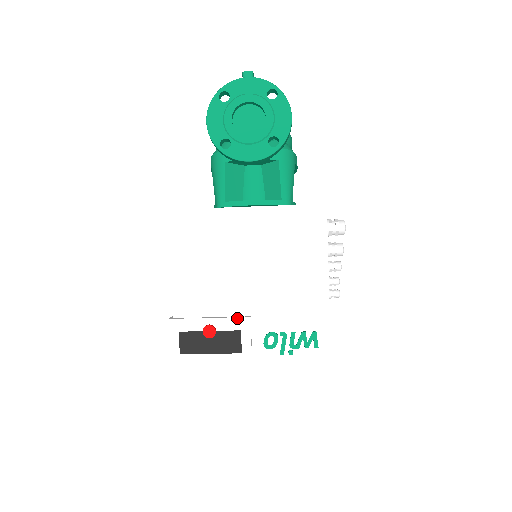
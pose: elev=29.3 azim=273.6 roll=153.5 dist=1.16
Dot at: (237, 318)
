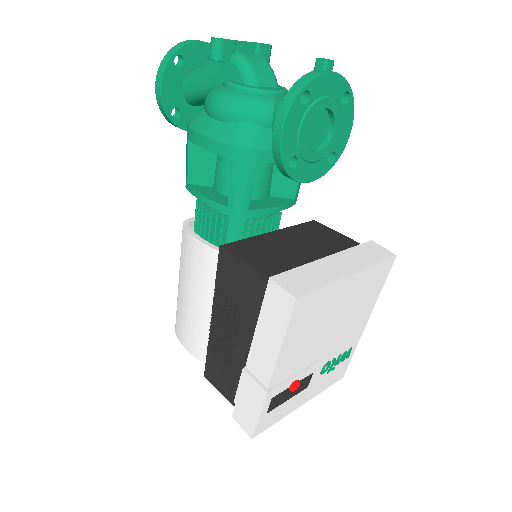
Dot at: (314, 365)
